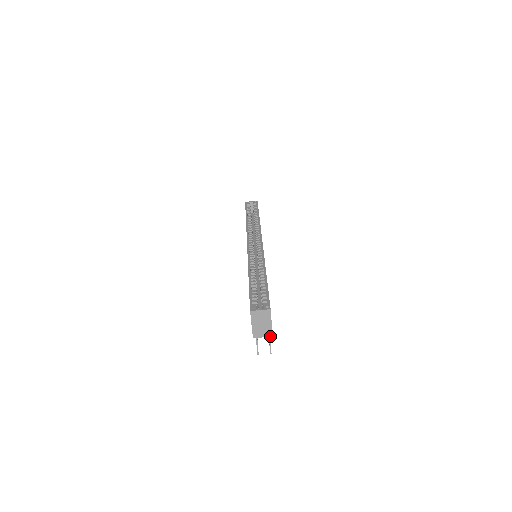
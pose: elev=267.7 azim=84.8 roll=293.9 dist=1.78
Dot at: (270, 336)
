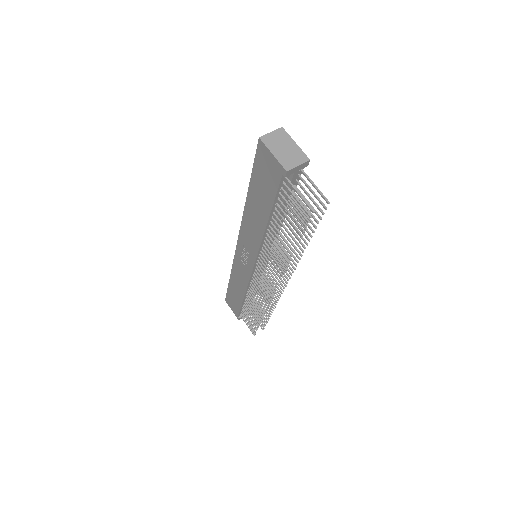
Dot at: (306, 161)
